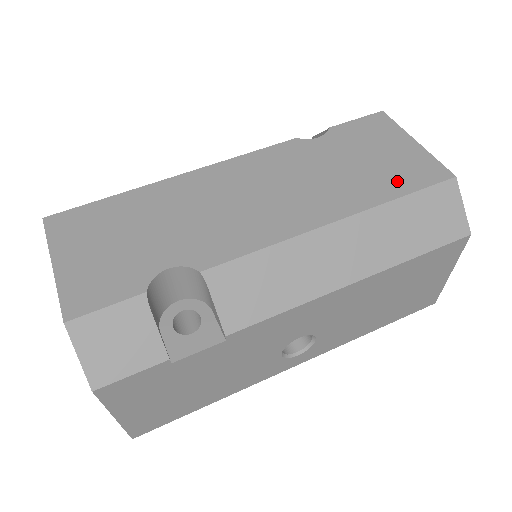
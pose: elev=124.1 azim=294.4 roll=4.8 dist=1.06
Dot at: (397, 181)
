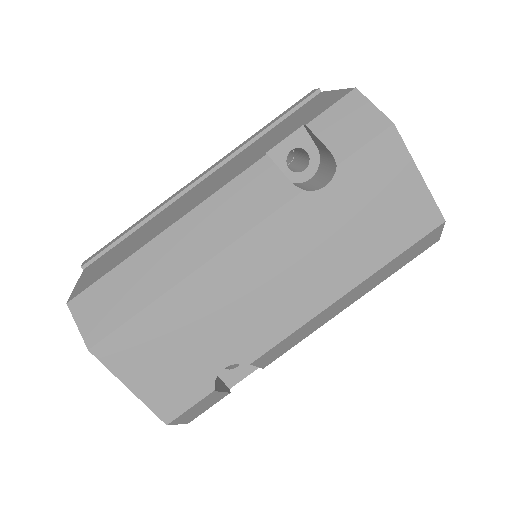
Dot at: (396, 238)
